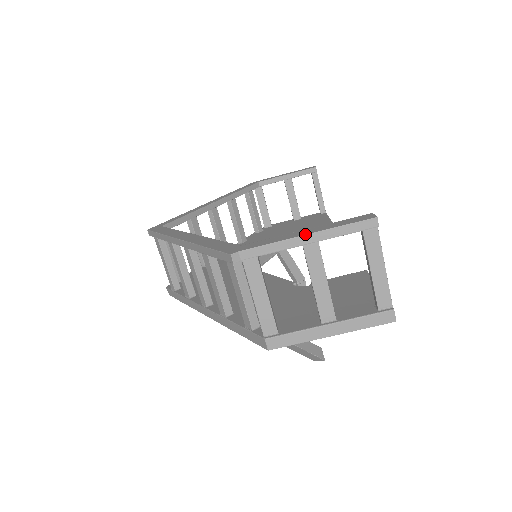
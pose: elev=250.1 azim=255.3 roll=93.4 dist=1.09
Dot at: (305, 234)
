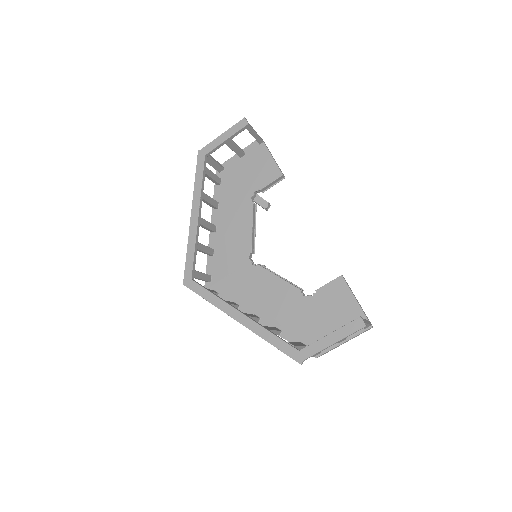
Dot at: (333, 344)
